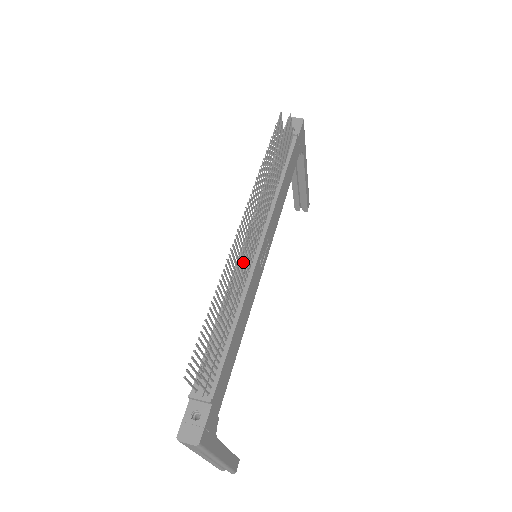
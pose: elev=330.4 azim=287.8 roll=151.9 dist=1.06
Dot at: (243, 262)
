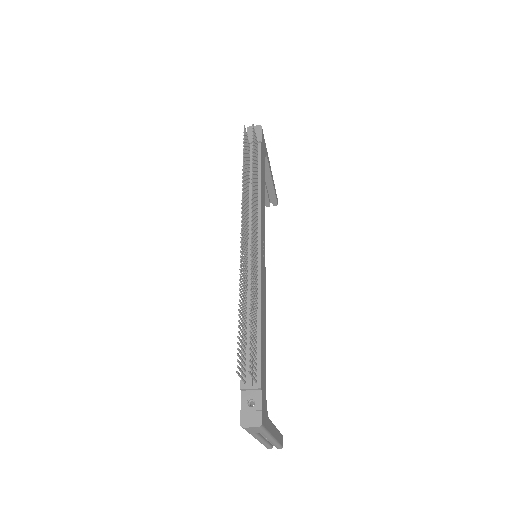
Dot at: (253, 264)
